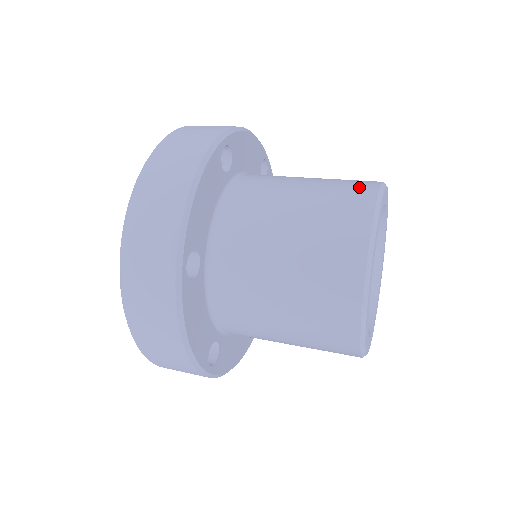
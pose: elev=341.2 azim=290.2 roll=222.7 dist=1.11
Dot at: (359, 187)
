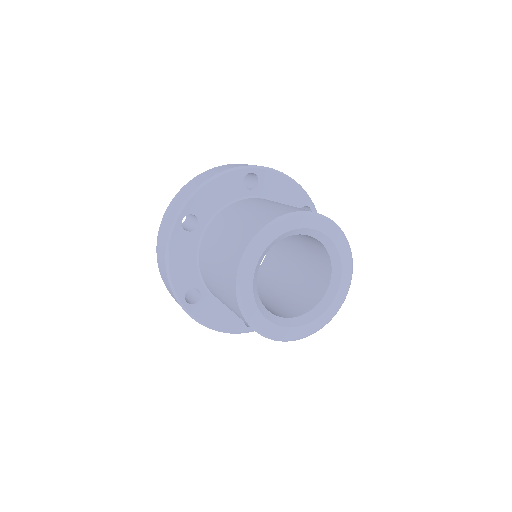
Dot at: (241, 243)
